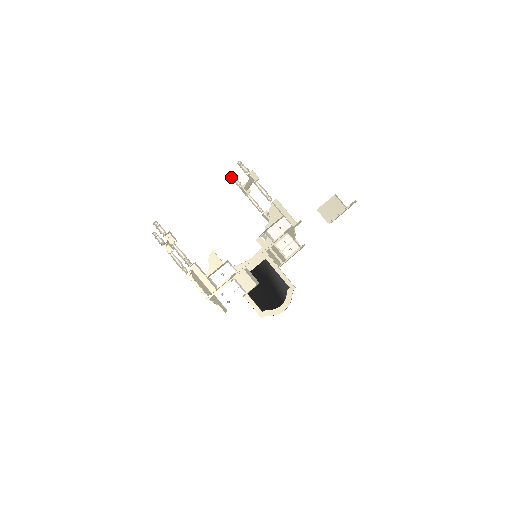
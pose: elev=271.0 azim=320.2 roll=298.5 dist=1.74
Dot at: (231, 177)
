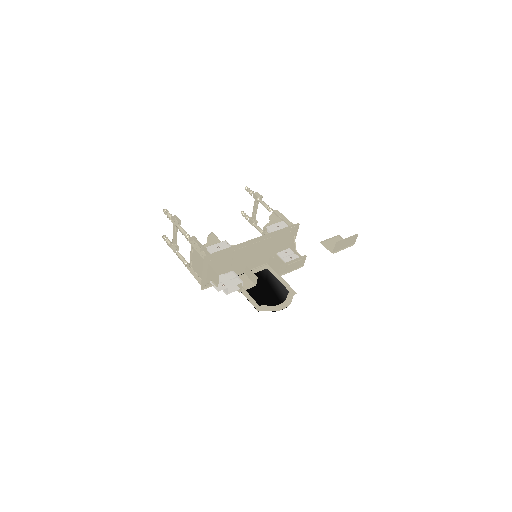
Dot at: (241, 212)
